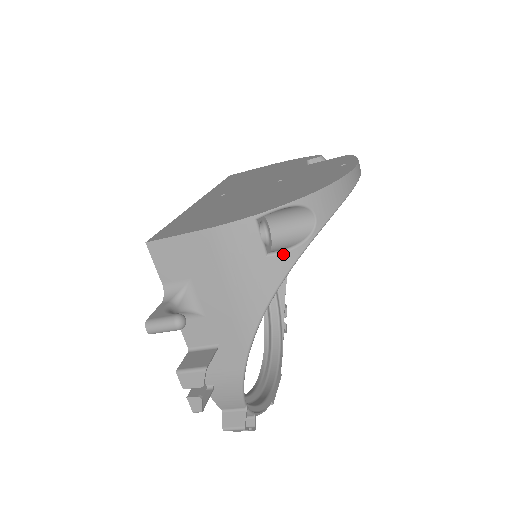
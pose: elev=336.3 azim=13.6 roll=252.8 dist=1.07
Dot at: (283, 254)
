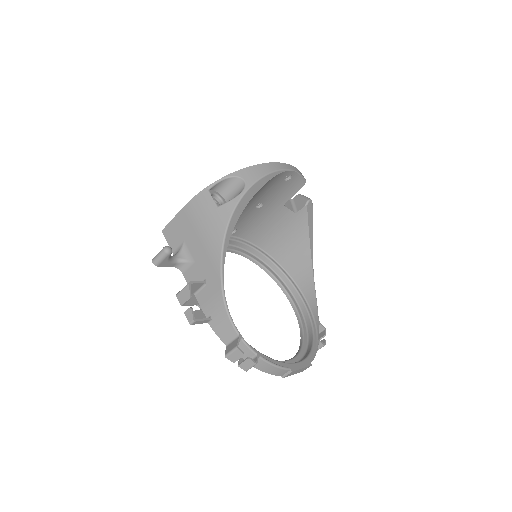
Dot at: (227, 204)
